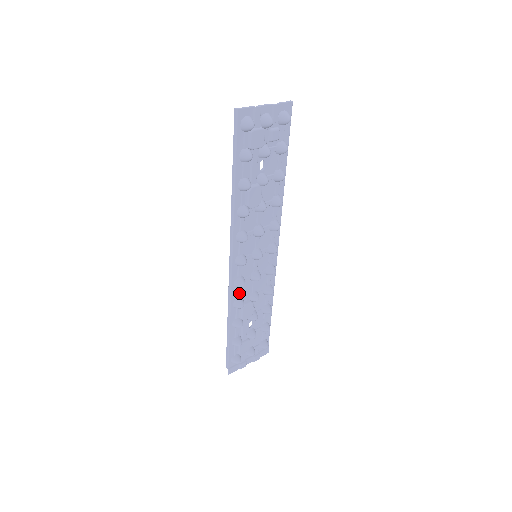
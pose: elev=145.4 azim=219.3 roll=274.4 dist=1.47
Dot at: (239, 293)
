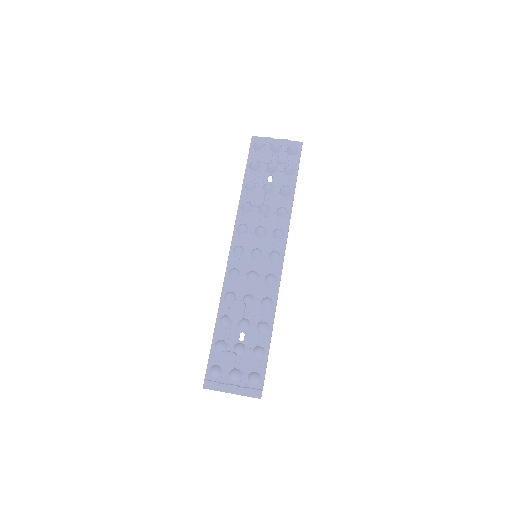
Dot at: (232, 286)
